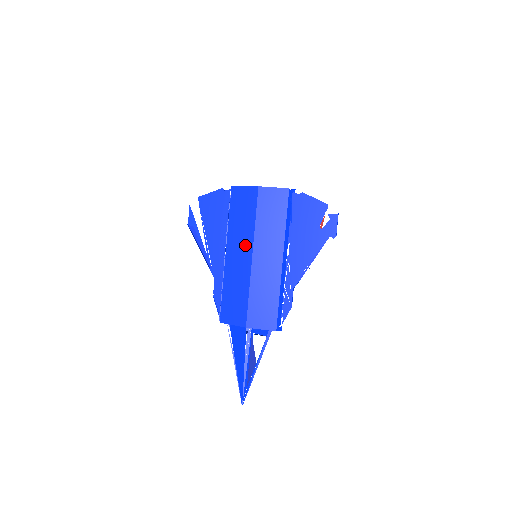
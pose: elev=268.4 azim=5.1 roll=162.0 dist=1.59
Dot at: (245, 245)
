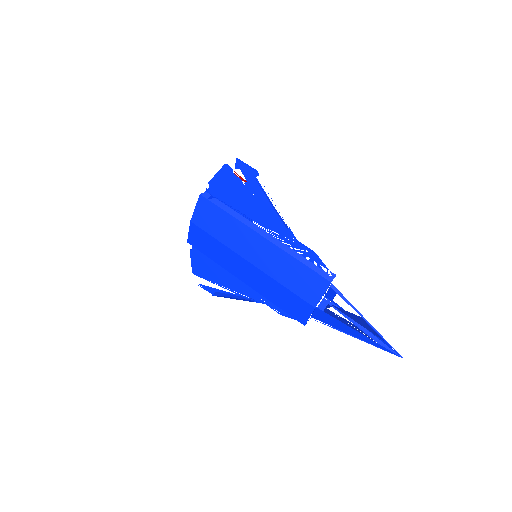
Dot at: (238, 262)
